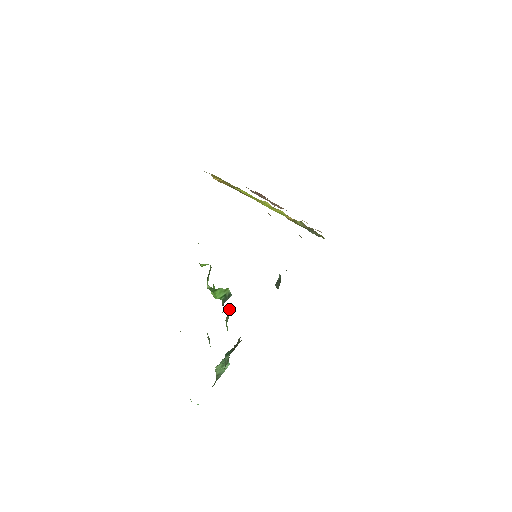
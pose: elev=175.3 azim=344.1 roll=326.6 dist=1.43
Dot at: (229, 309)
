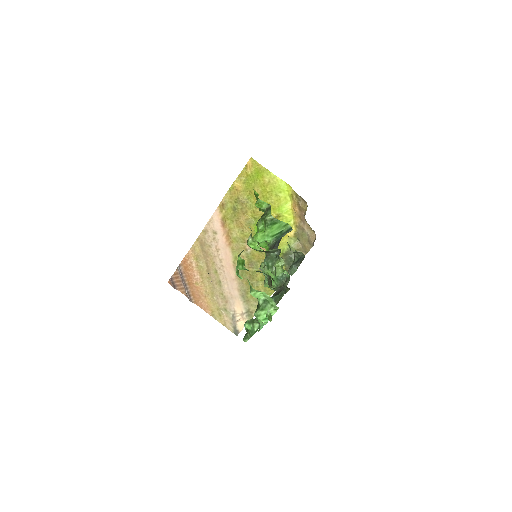
Dot at: occluded
